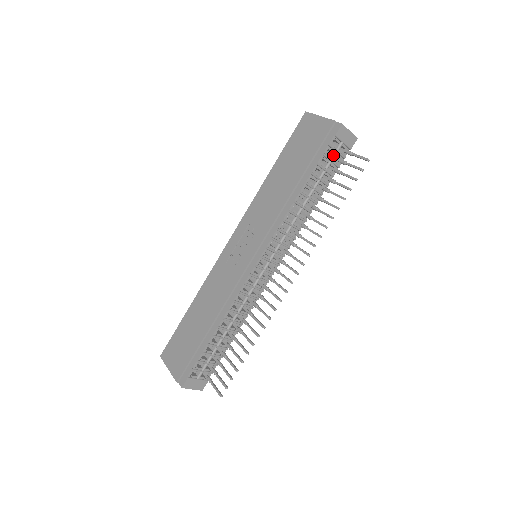
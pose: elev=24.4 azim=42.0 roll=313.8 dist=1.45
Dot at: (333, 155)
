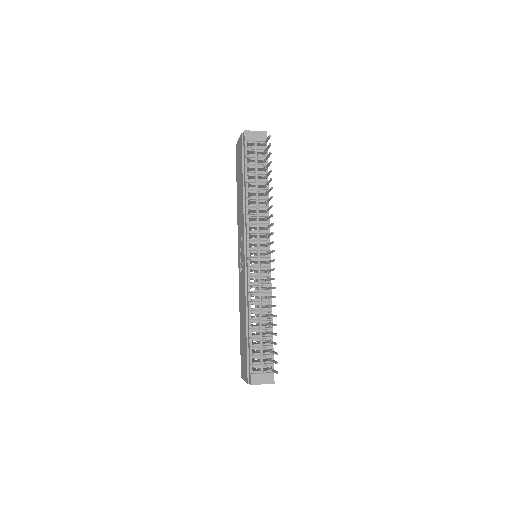
Dot at: (255, 153)
